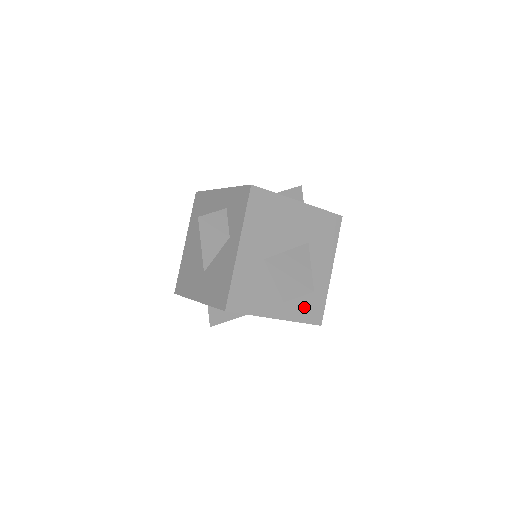
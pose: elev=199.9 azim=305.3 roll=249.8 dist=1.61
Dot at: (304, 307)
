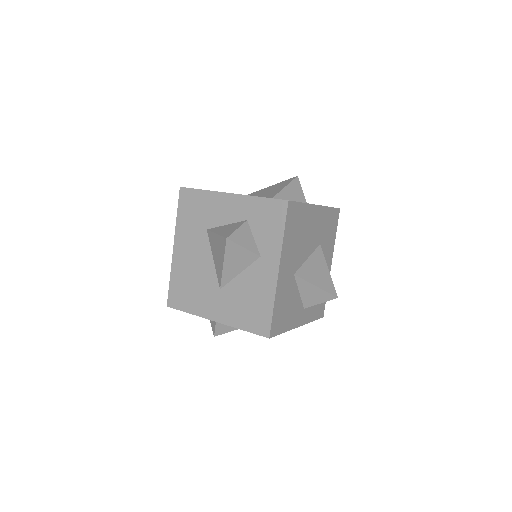
Dot at: (315, 306)
